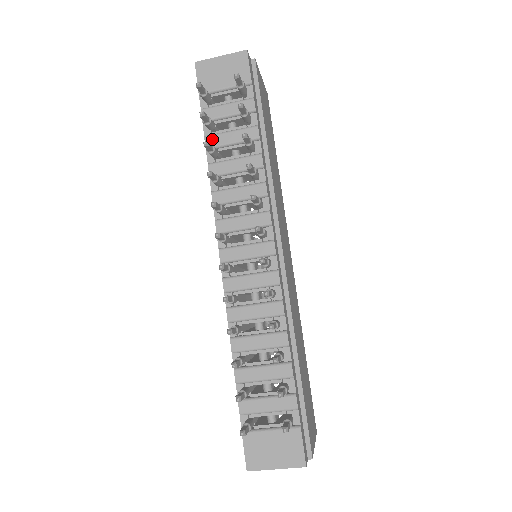
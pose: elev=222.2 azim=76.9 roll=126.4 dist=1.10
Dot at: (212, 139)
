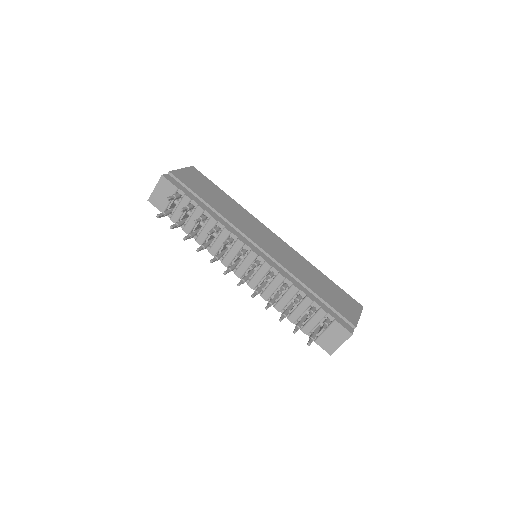
Dot at: (186, 228)
